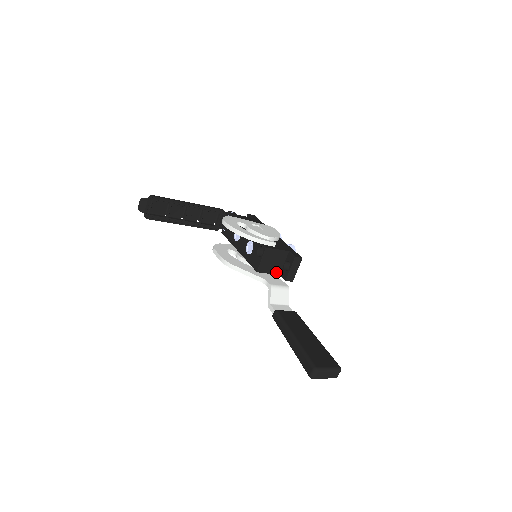
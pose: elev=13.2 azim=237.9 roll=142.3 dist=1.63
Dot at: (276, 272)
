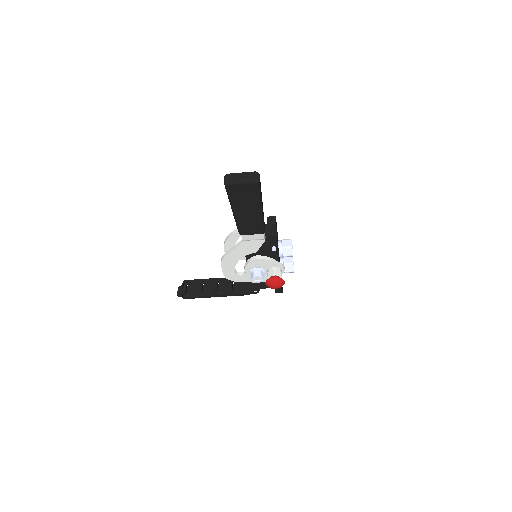
Dot at: (264, 242)
